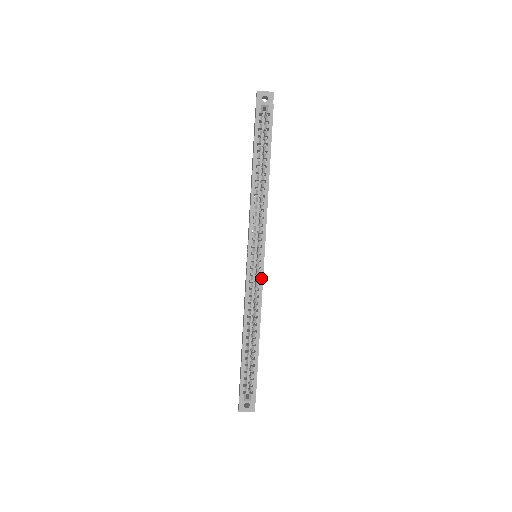
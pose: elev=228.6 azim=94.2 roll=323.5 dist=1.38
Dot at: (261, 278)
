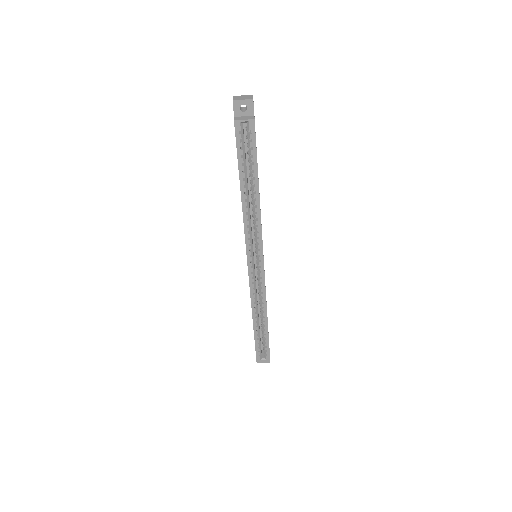
Dot at: (263, 280)
